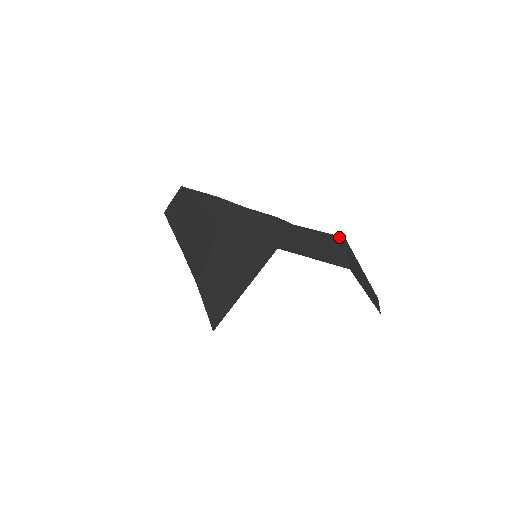
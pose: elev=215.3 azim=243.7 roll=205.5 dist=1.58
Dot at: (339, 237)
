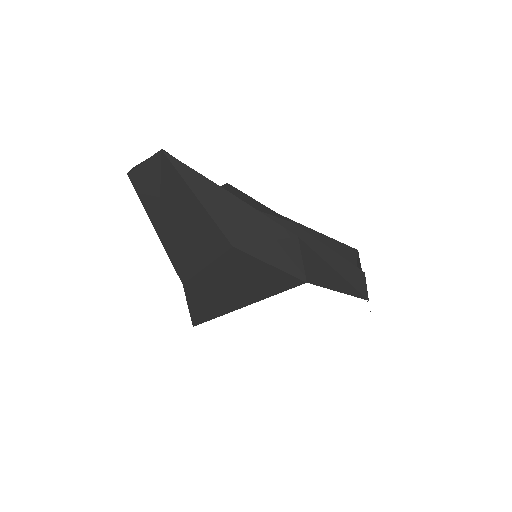
Dot at: (353, 250)
